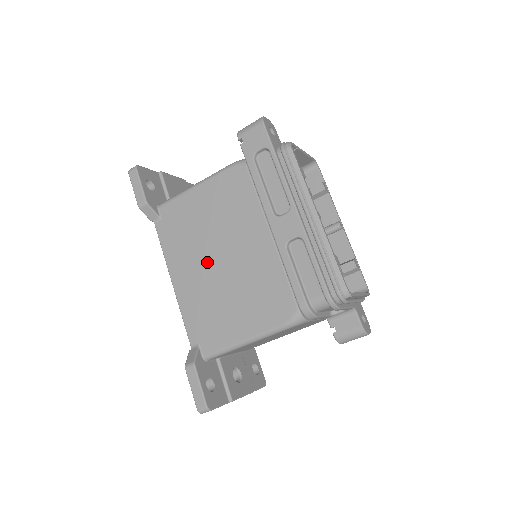
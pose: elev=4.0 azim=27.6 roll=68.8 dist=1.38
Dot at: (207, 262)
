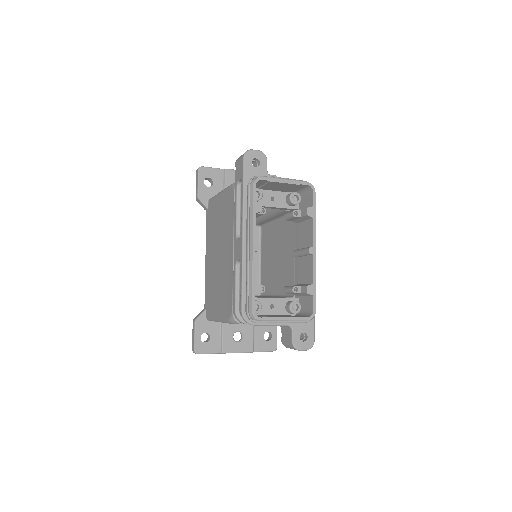
Dot at: (215, 254)
